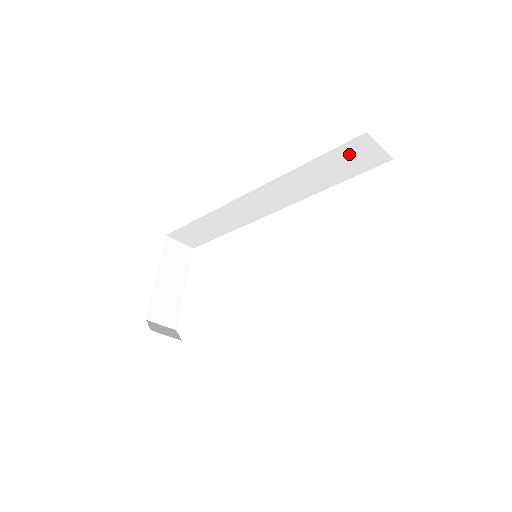
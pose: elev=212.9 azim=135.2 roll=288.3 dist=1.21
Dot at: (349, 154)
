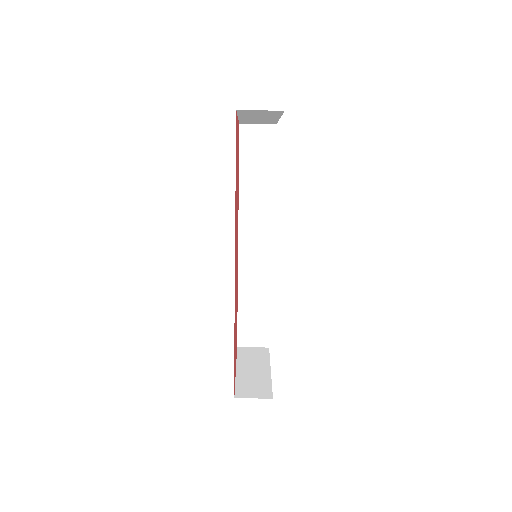
Dot at: (251, 147)
